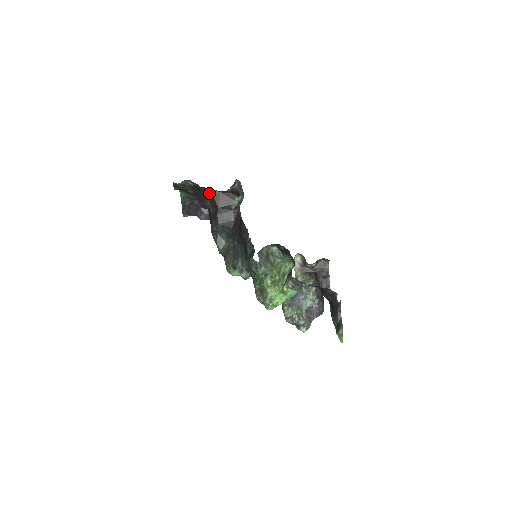
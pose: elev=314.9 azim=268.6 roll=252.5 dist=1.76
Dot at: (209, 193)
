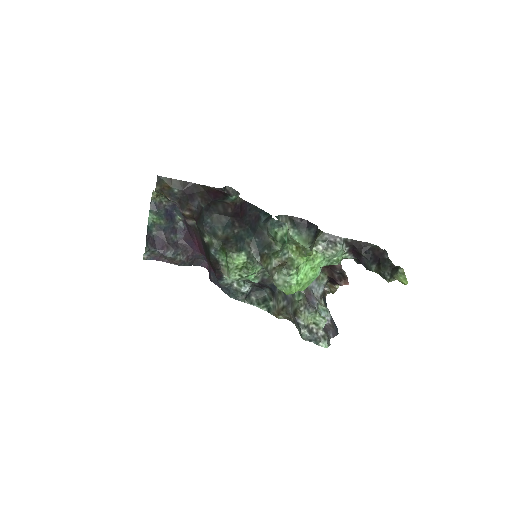
Dot at: (200, 188)
